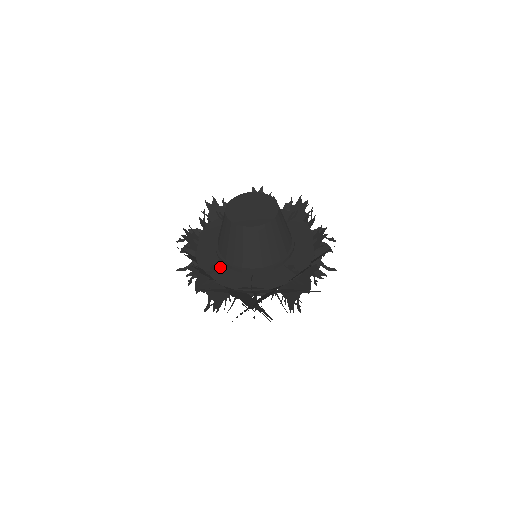
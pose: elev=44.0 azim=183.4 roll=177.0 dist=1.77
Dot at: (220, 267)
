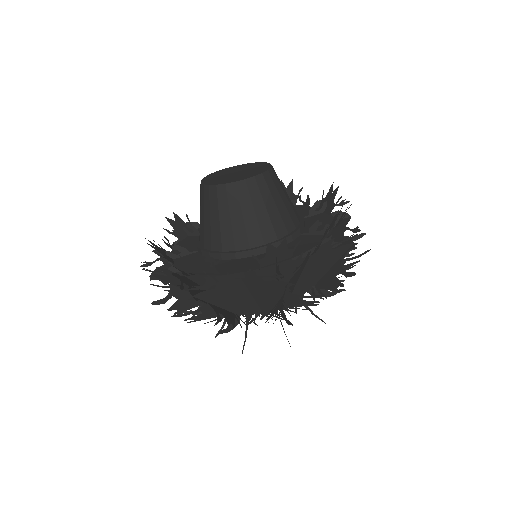
Dot at: (191, 253)
